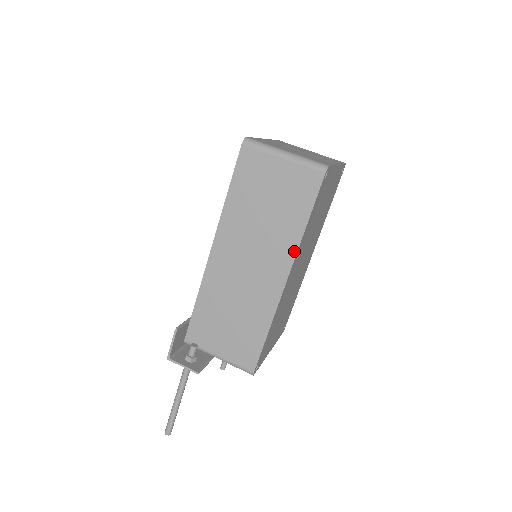
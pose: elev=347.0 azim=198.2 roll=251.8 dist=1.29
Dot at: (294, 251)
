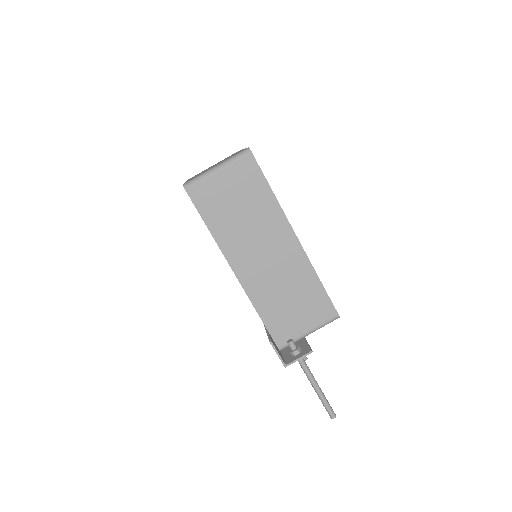
Dot at: (283, 216)
